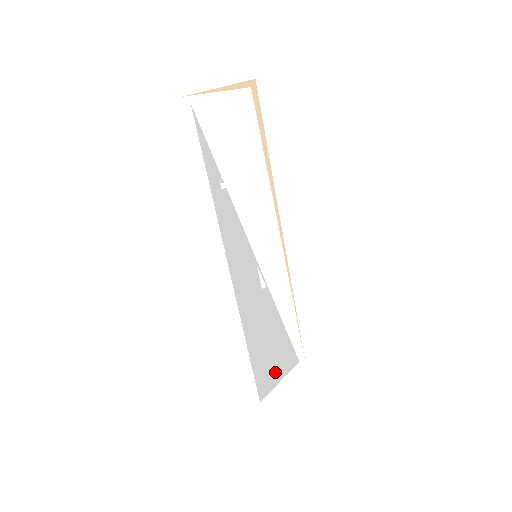
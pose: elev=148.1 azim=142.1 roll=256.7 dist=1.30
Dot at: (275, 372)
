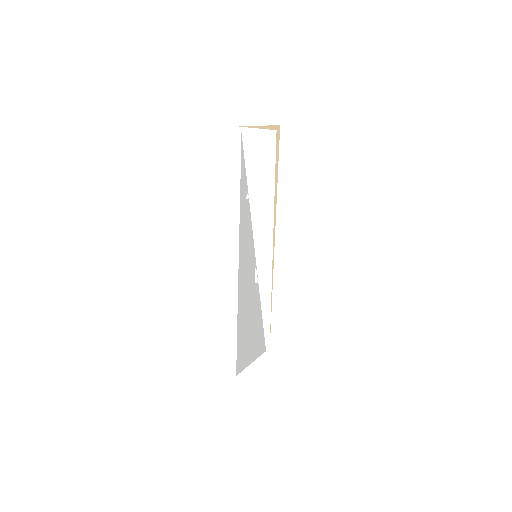
Dot at: (250, 354)
